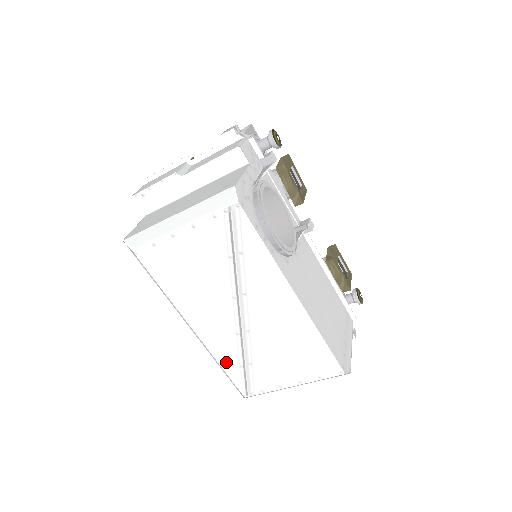
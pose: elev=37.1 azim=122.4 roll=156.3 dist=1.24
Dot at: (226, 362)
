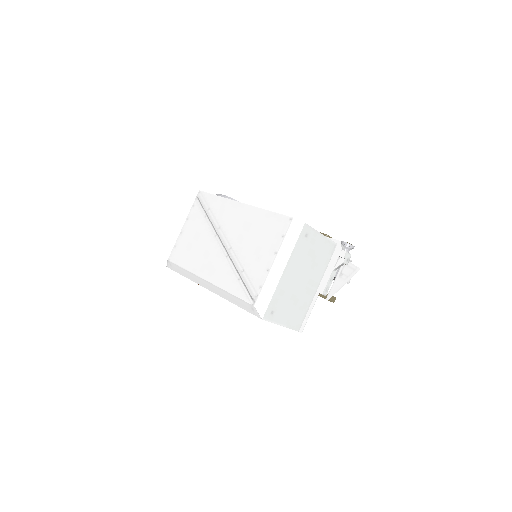
Dot at: (230, 286)
